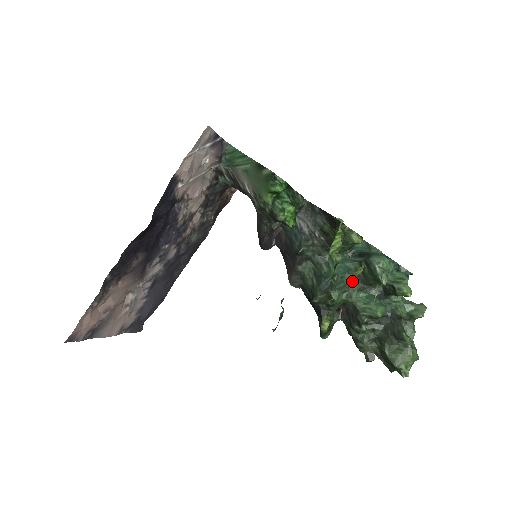
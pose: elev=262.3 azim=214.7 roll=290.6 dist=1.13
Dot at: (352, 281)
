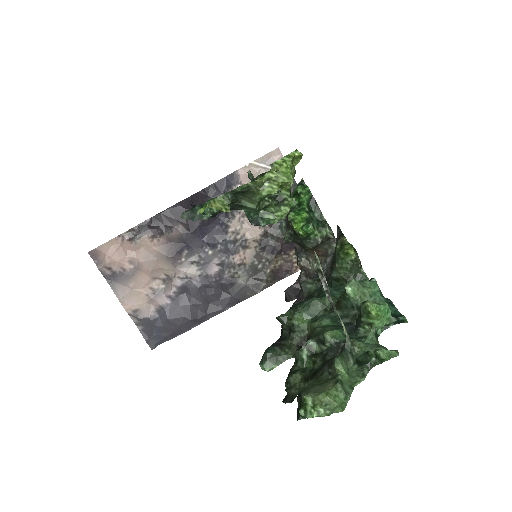
Dot at: (269, 181)
